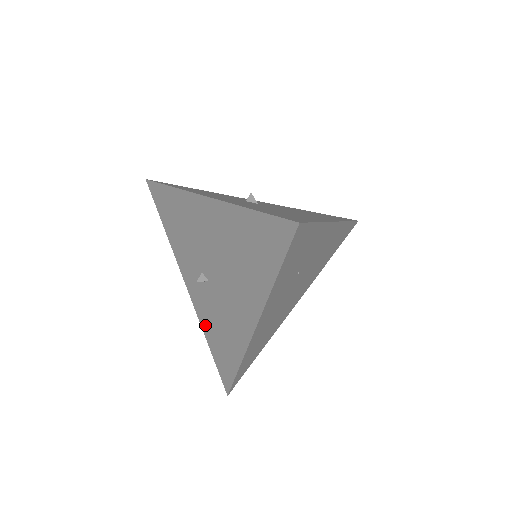
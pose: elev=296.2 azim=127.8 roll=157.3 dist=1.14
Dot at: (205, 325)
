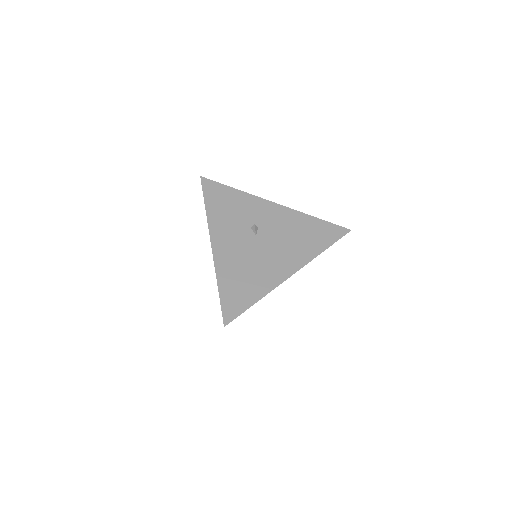
Dot at: occluded
